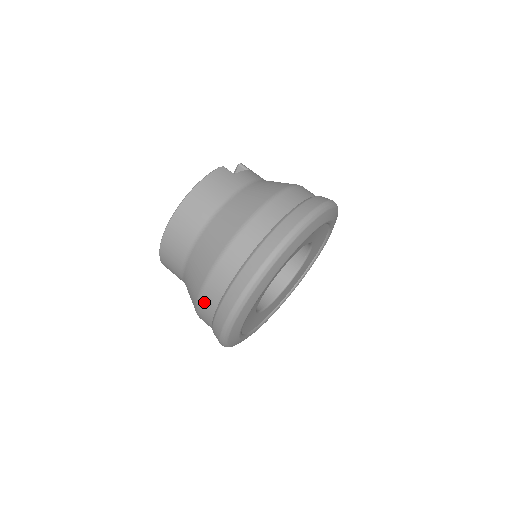
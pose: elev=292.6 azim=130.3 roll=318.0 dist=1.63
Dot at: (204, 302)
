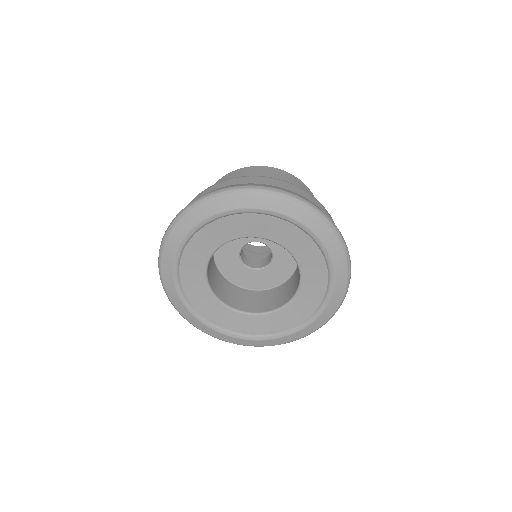
Dot at: (247, 179)
